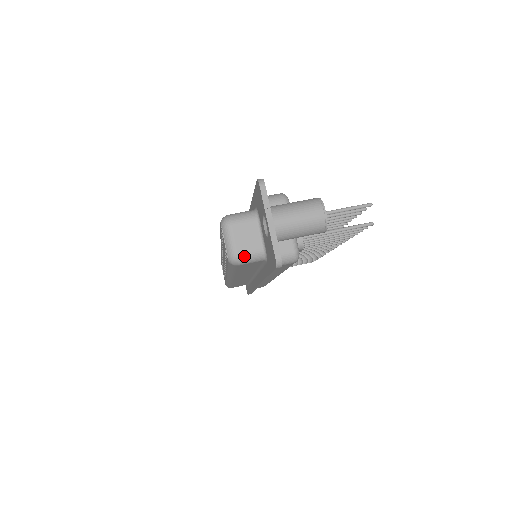
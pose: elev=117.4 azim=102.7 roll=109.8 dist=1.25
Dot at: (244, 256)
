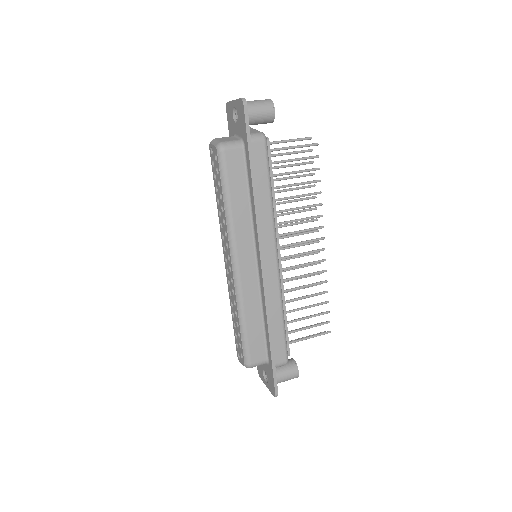
Dot at: (227, 142)
